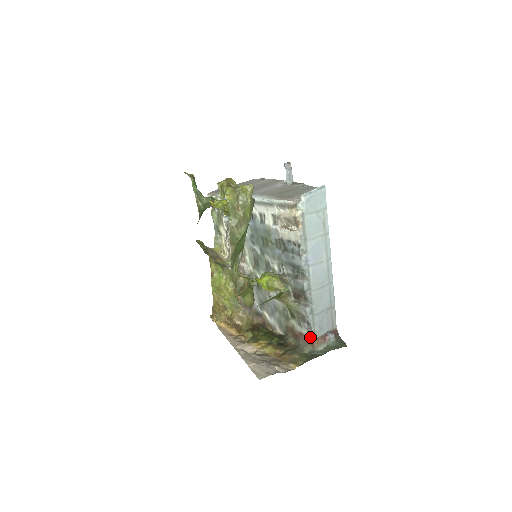
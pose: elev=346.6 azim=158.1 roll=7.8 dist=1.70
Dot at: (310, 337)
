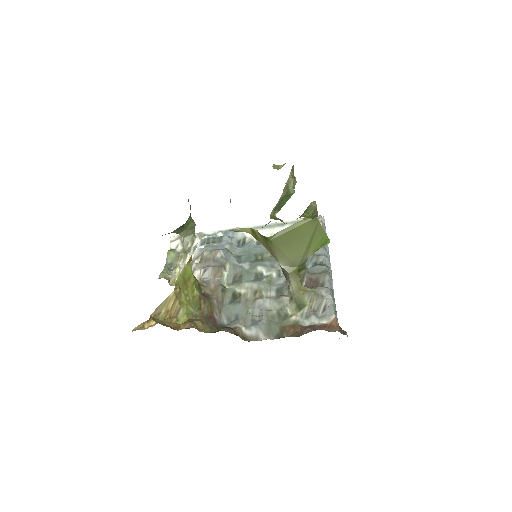
Dot at: (326, 324)
